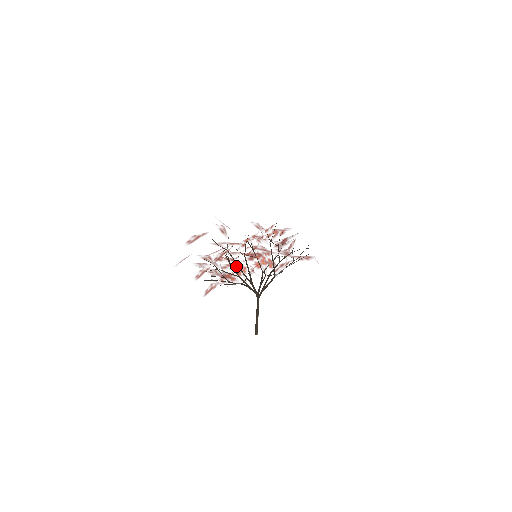
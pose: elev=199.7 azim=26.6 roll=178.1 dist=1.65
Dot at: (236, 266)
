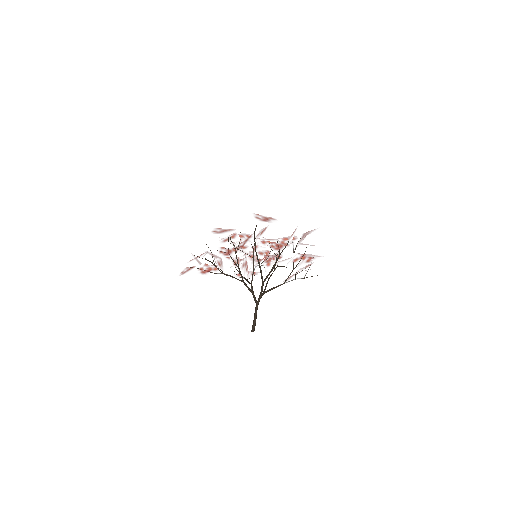
Dot at: occluded
